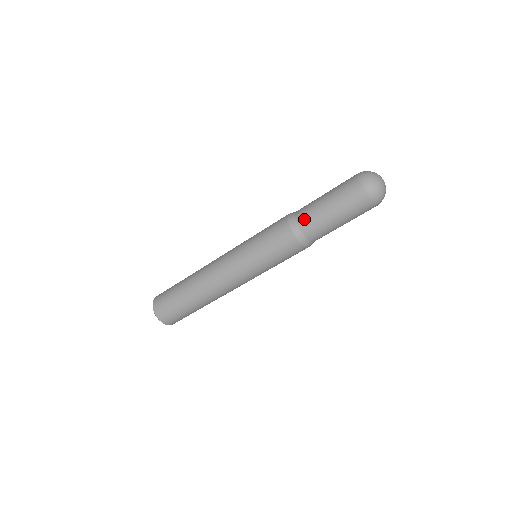
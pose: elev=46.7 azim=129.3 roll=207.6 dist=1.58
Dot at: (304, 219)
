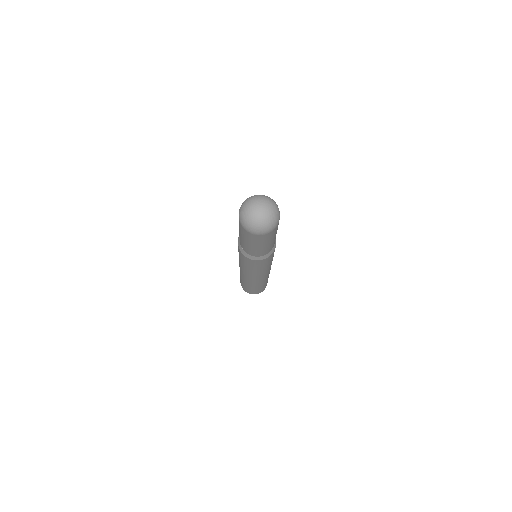
Dot at: occluded
